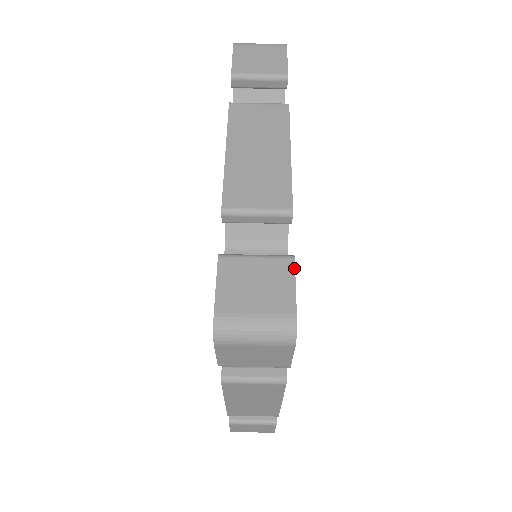
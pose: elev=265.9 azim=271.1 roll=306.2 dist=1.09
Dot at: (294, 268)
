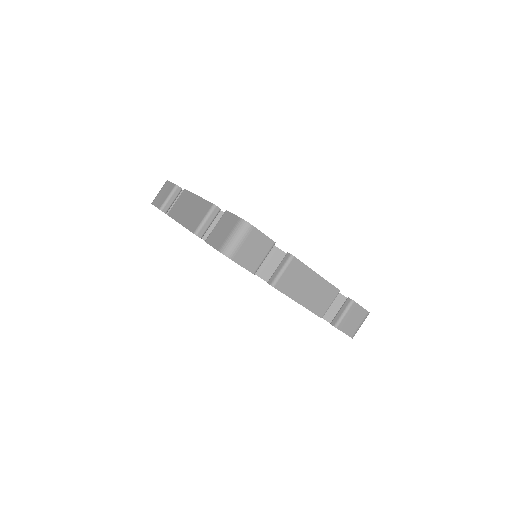
Dot at: (228, 212)
